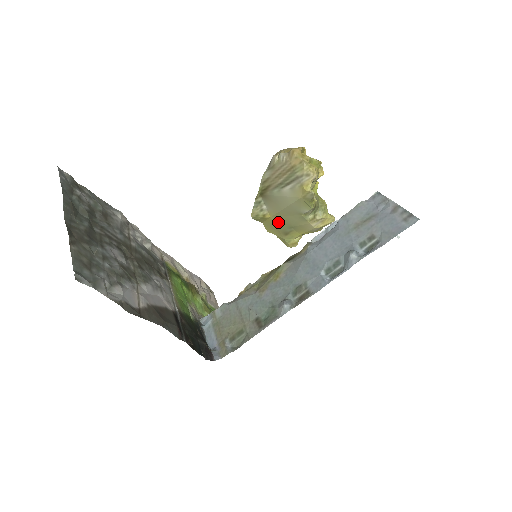
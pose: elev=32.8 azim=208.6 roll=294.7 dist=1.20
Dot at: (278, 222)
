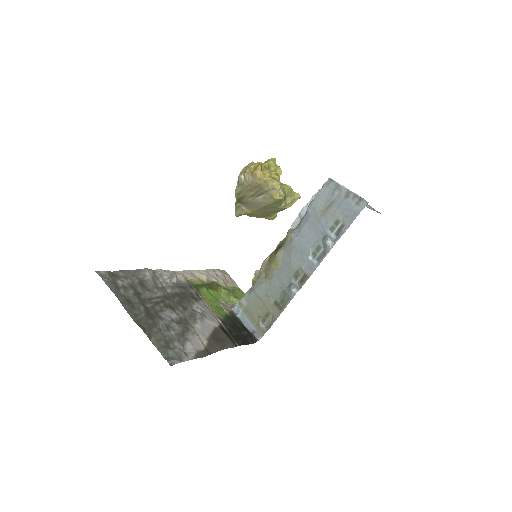
Dot at: (258, 213)
